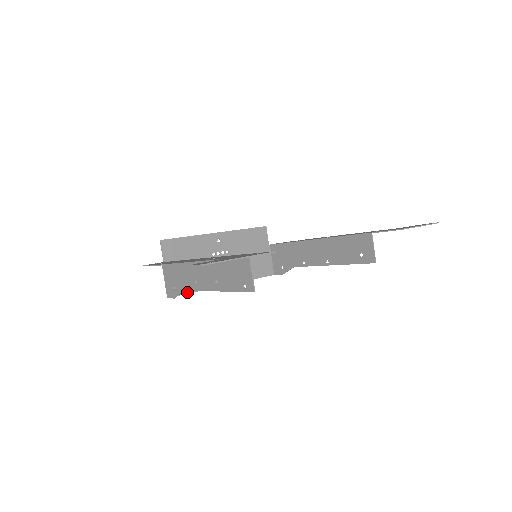
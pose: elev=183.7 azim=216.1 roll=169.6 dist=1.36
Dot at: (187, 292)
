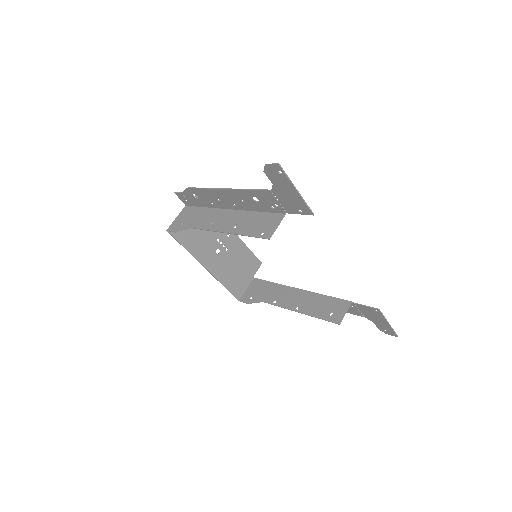
Dot at: (181, 242)
